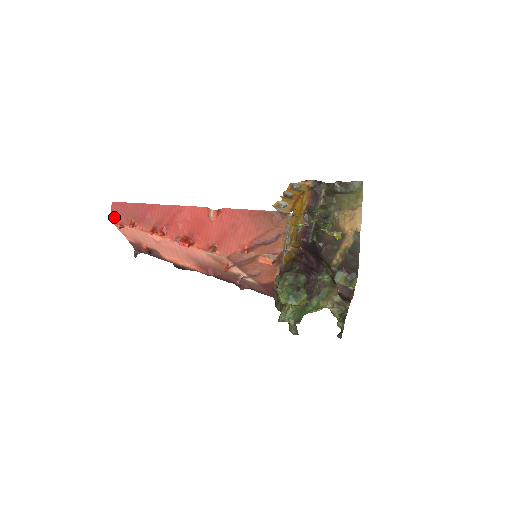
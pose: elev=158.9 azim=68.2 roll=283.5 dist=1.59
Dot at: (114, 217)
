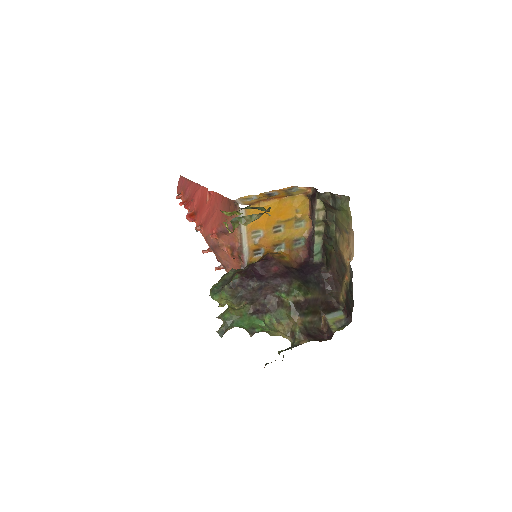
Dot at: (178, 188)
